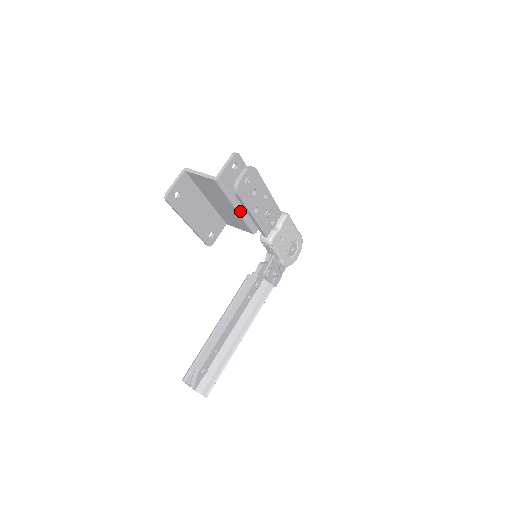
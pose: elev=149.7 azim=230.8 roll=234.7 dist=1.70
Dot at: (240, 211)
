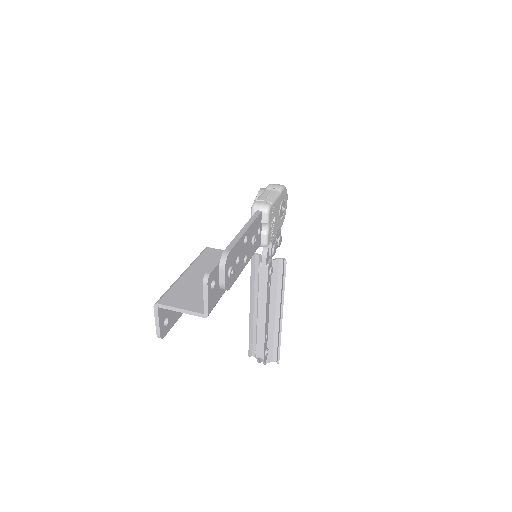
Dot at: occluded
